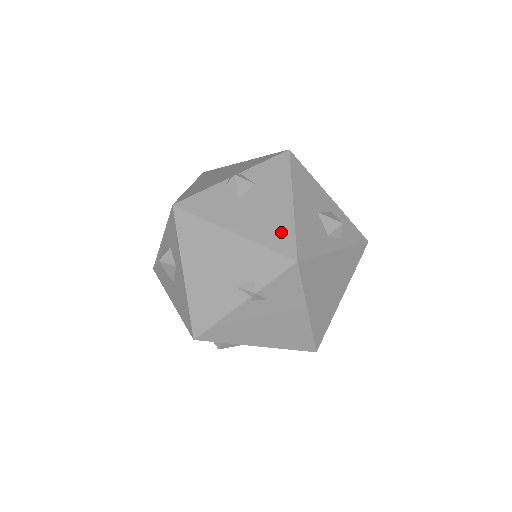
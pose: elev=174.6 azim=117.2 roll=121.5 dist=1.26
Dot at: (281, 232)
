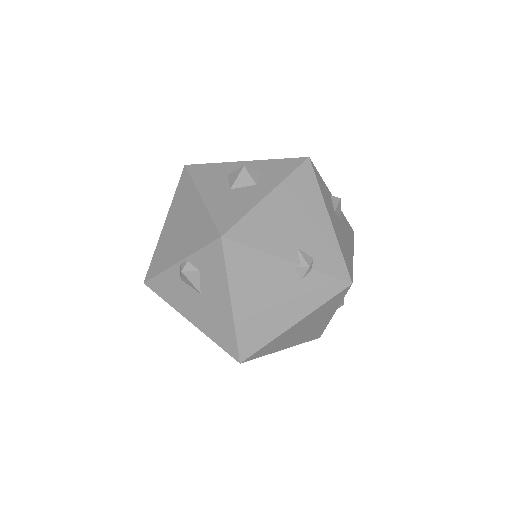
Dot at: (348, 258)
